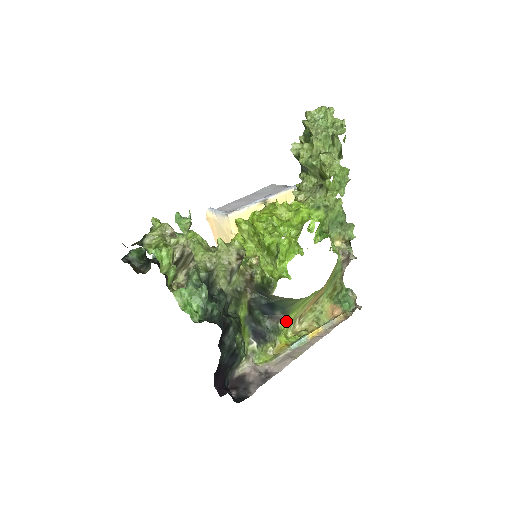
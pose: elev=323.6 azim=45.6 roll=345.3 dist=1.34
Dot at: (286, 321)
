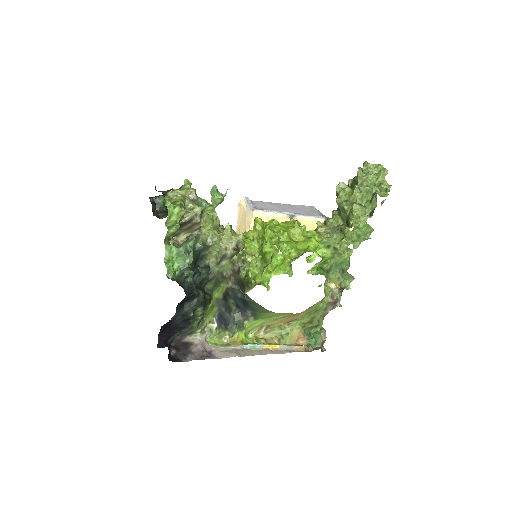
Dot at: (253, 323)
